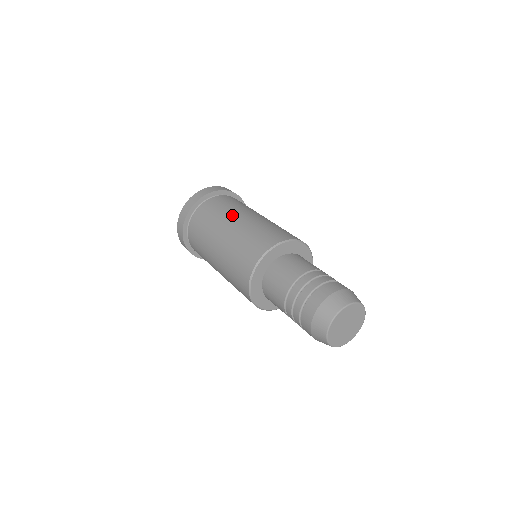
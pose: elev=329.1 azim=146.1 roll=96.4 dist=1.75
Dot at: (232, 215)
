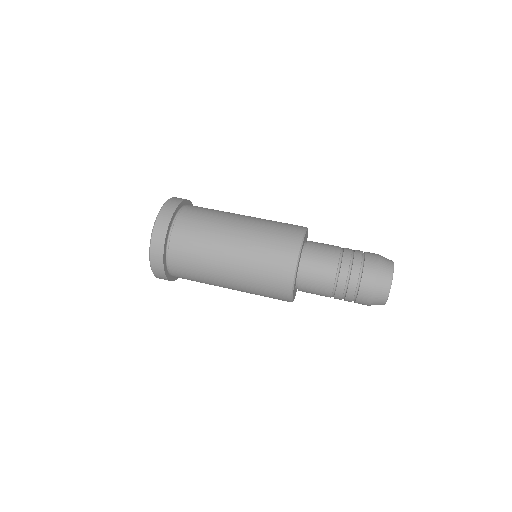
Dot at: (217, 263)
